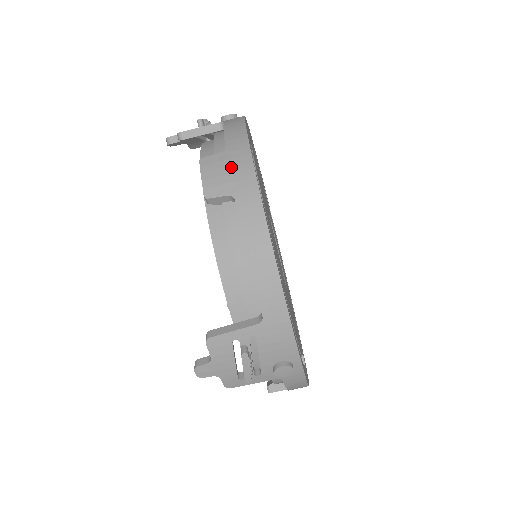
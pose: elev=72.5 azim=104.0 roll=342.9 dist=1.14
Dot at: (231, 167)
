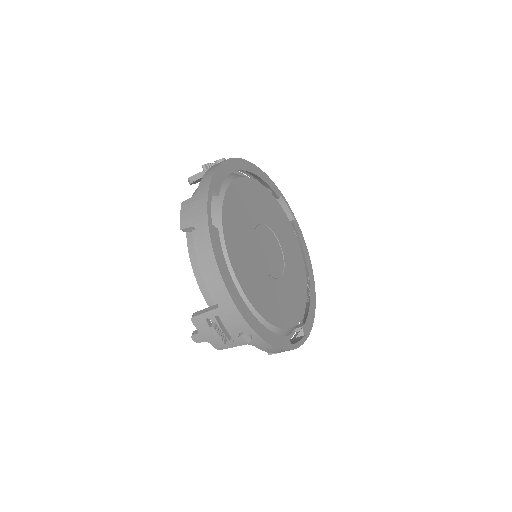
Dot at: (196, 207)
